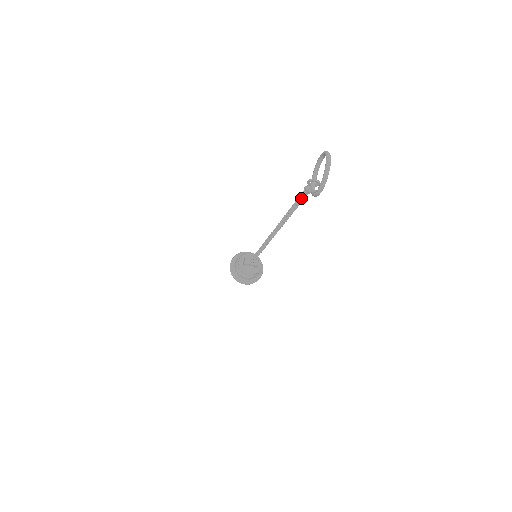
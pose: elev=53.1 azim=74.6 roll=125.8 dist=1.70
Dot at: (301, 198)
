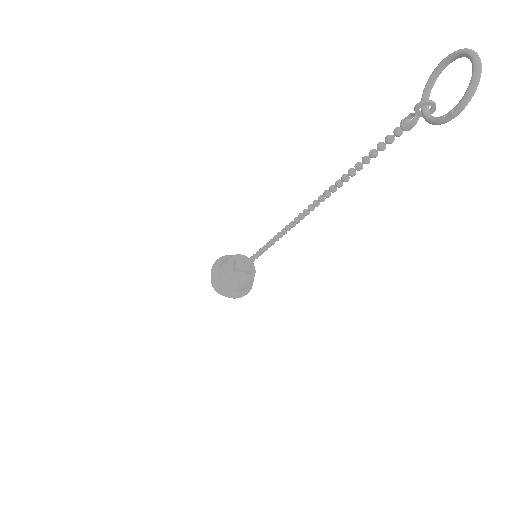
Dot at: (388, 141)
